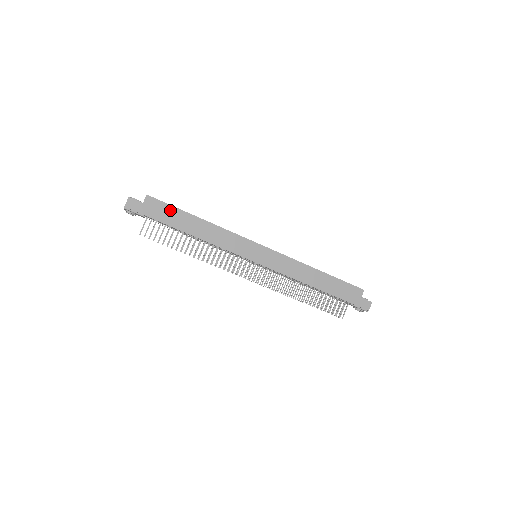
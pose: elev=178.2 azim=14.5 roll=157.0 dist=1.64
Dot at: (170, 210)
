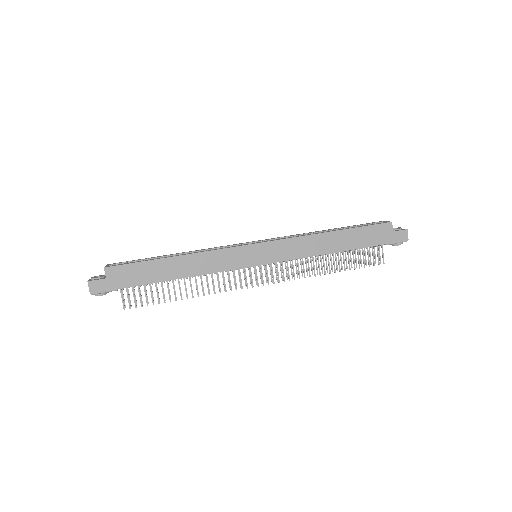
Dot at: (138, 268)
